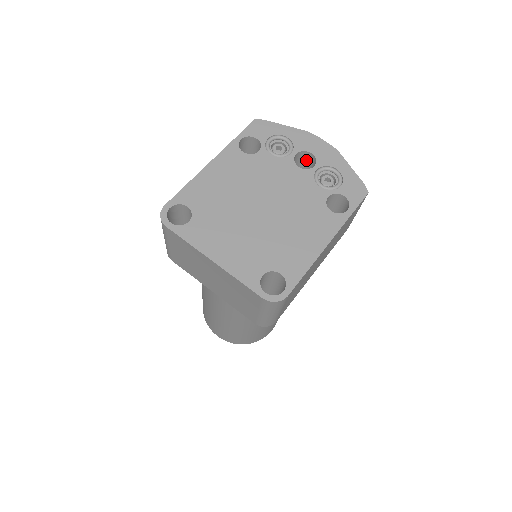
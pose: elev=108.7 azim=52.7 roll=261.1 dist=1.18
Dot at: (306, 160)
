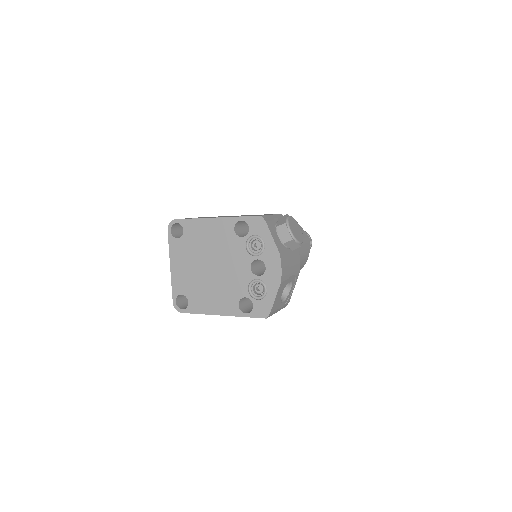
Dot at: occluded
